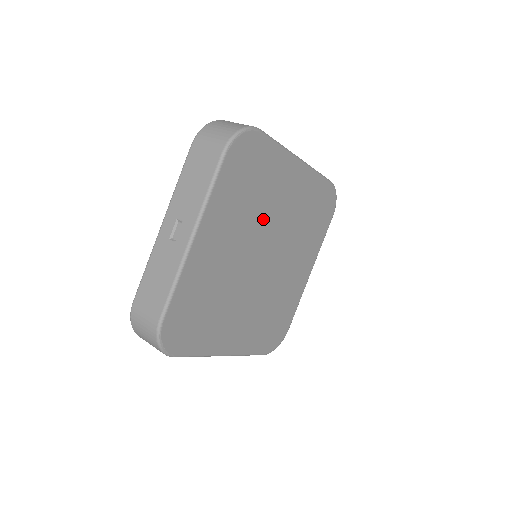
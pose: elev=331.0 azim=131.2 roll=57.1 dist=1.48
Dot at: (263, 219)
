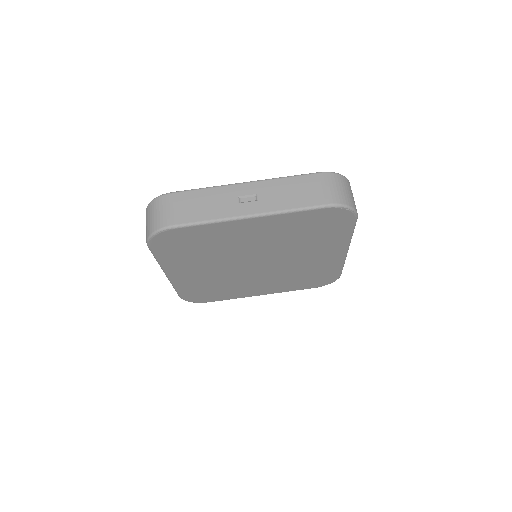
Dot at: (232, 253)
